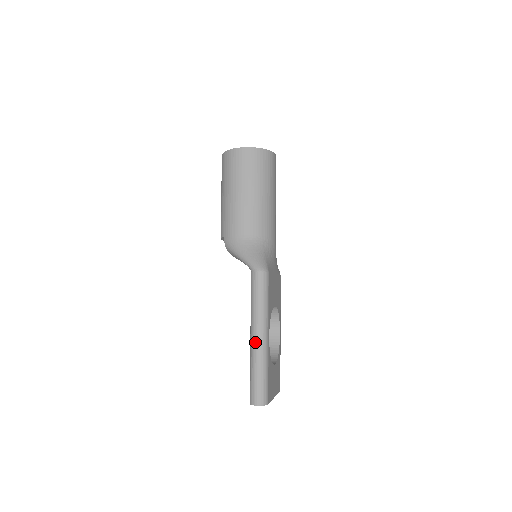
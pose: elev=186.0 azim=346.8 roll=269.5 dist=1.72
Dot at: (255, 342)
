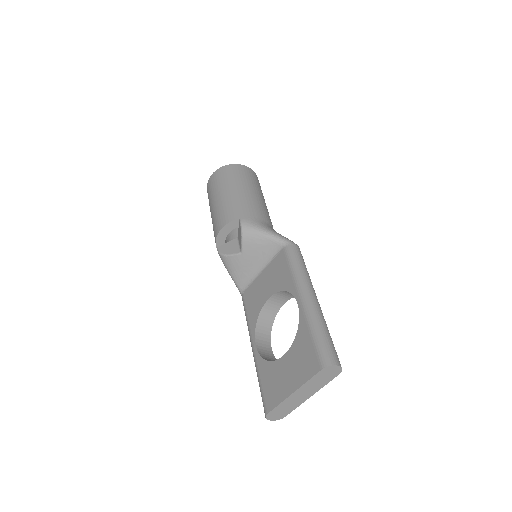
Dot at: (314, 301)
